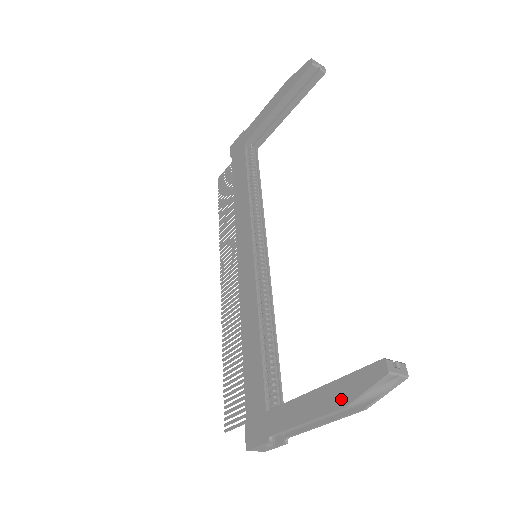
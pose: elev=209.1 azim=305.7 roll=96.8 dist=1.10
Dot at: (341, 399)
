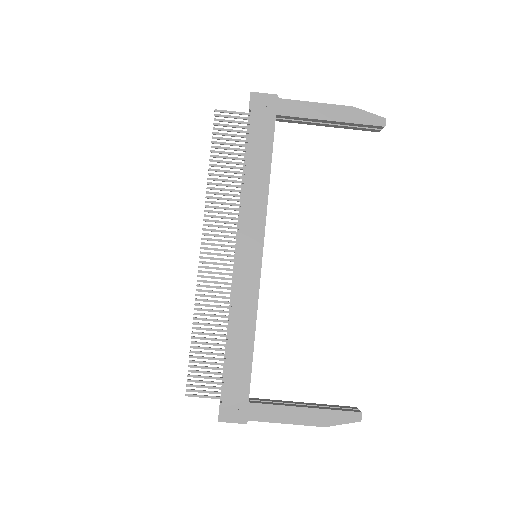
Dot at: (323, 422)
